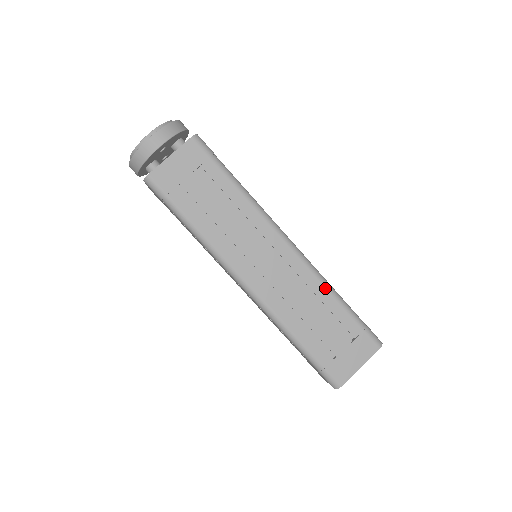
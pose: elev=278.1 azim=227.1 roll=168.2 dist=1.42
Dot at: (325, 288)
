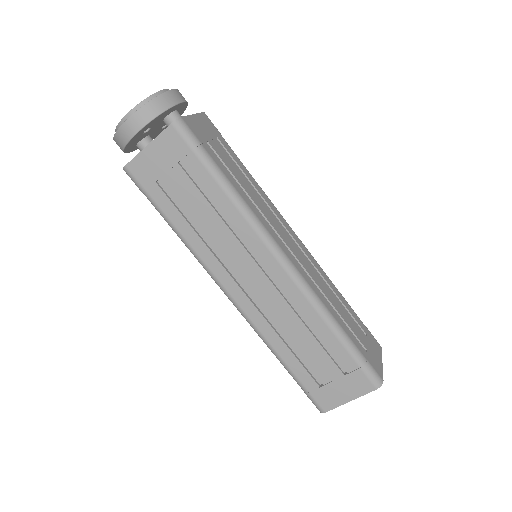
Dot at: (319, 316)
